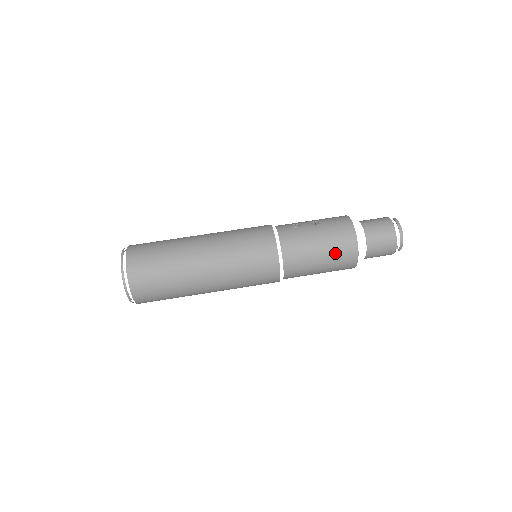
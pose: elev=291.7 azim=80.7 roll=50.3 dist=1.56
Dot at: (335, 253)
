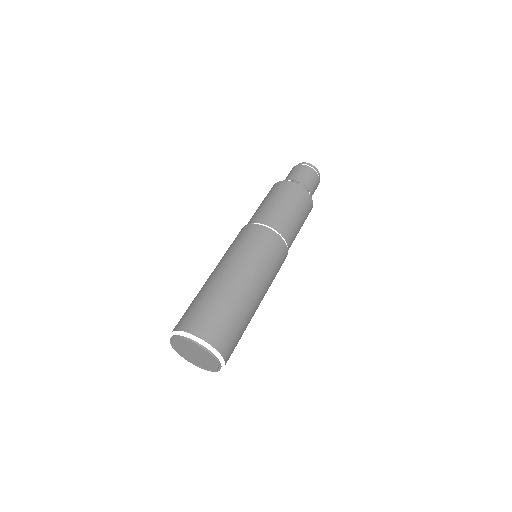
Dot at: (282, 194)
